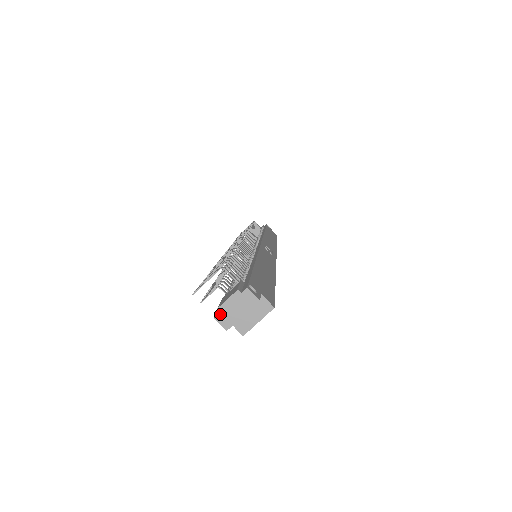
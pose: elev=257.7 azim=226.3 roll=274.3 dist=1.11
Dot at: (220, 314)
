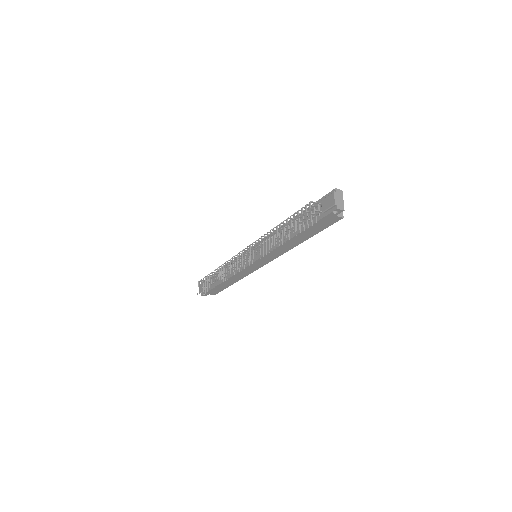
Dot at: (337, 205)
